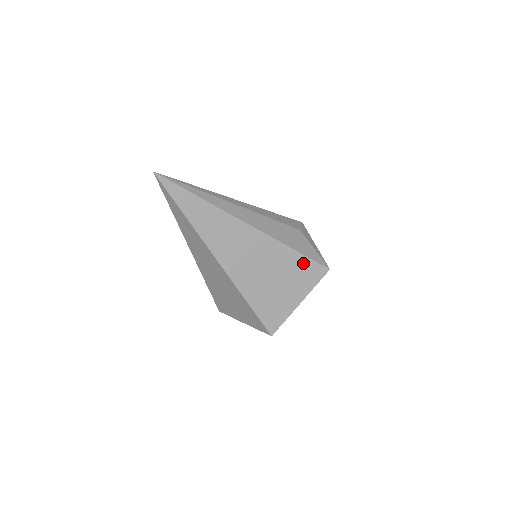
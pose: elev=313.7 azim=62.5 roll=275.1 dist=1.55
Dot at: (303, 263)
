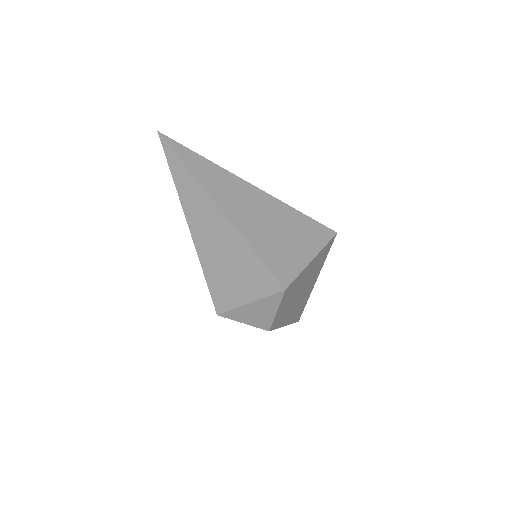
Dot at: (307, 222)
